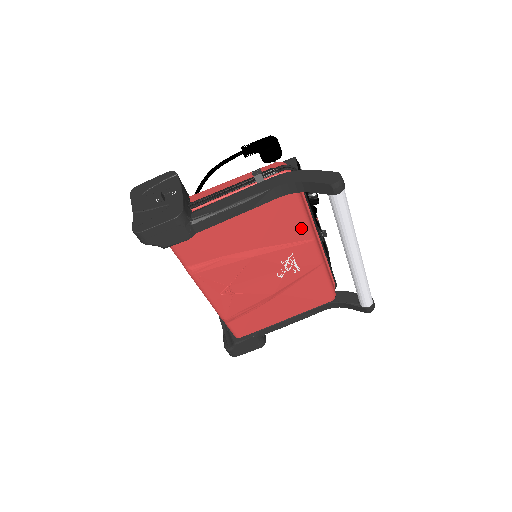
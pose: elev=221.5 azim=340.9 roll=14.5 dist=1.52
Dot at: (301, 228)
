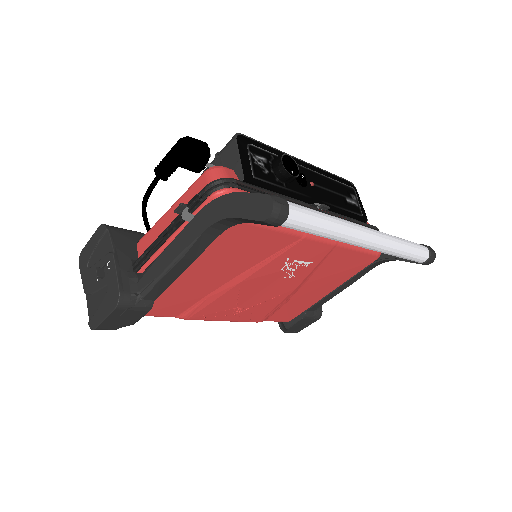
Dot at: (278, 237)
